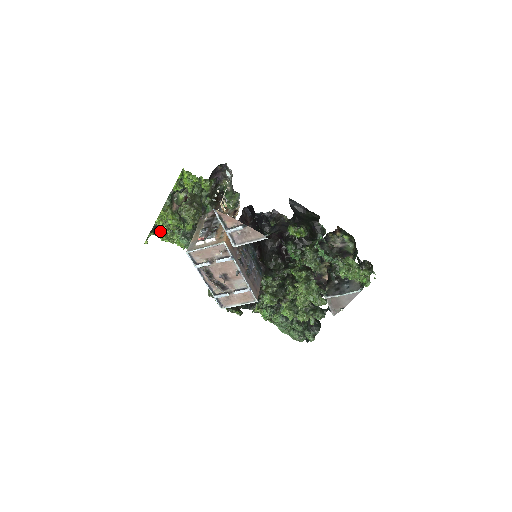
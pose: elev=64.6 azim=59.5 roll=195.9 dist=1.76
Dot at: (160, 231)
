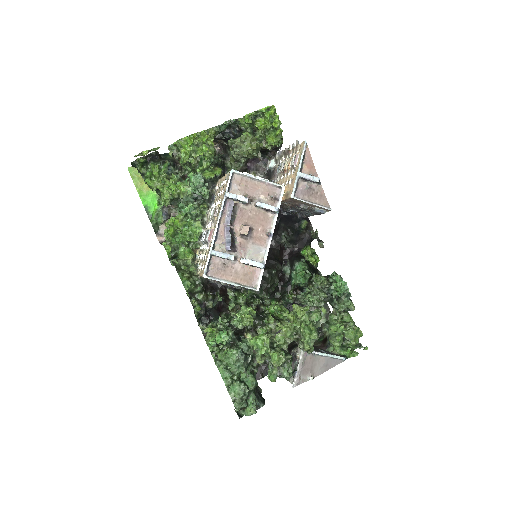
Dot at: (156, 163)
